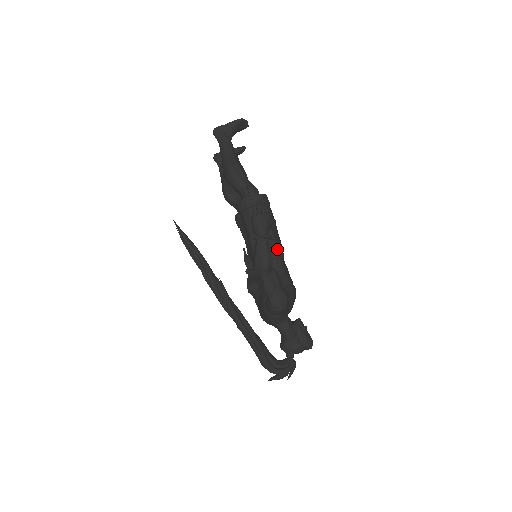
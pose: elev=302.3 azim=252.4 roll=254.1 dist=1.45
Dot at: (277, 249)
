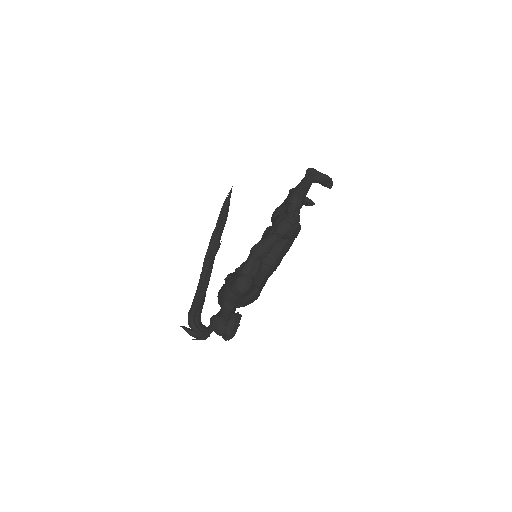
Dot at: (274, 261)
